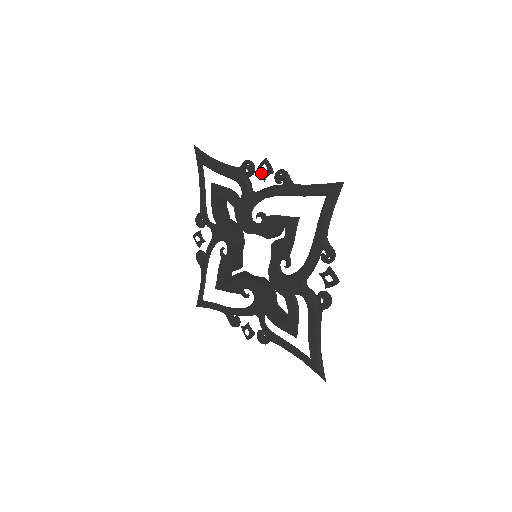
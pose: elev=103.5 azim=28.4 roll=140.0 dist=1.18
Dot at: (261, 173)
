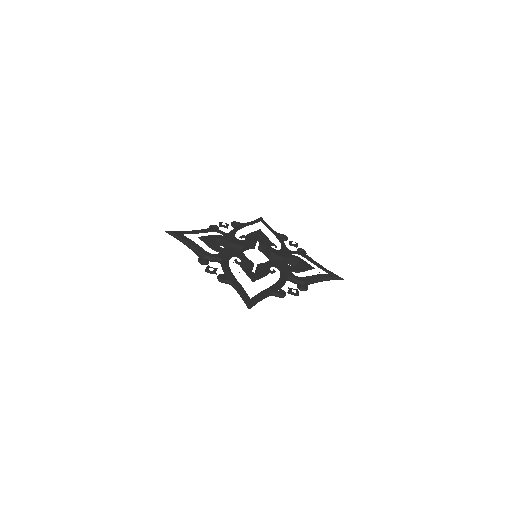
Dot at: occluded
